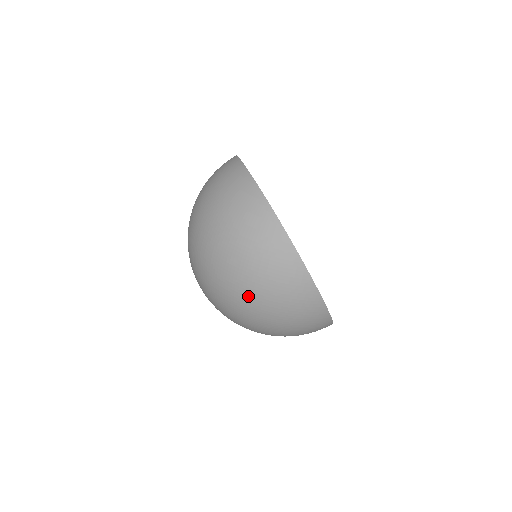
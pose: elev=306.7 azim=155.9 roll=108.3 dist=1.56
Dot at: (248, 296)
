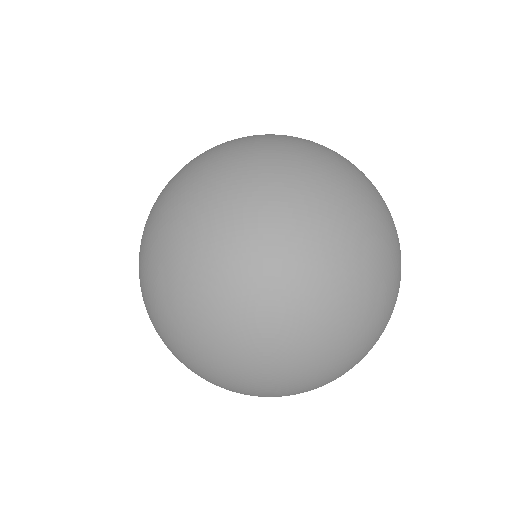
Dot at: (353, 182)
